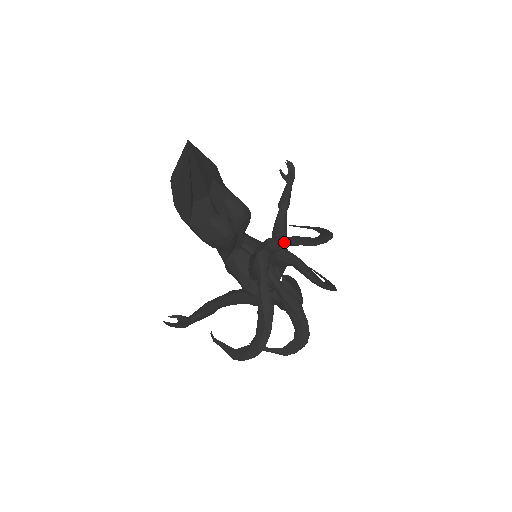
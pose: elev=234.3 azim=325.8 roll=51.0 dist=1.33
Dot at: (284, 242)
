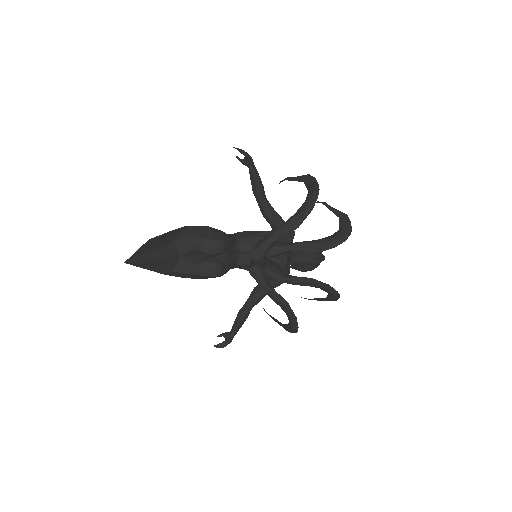
Dot at: (266, 247)
